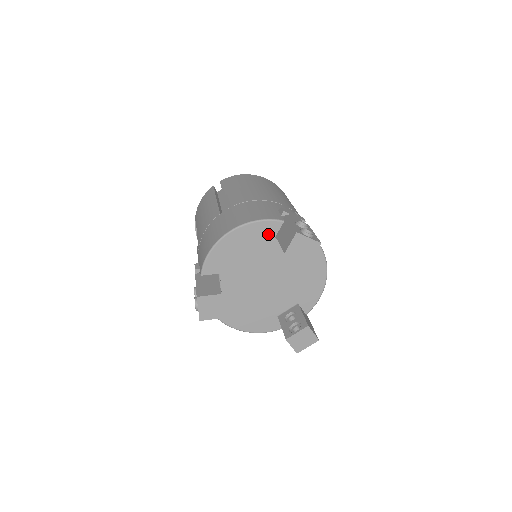
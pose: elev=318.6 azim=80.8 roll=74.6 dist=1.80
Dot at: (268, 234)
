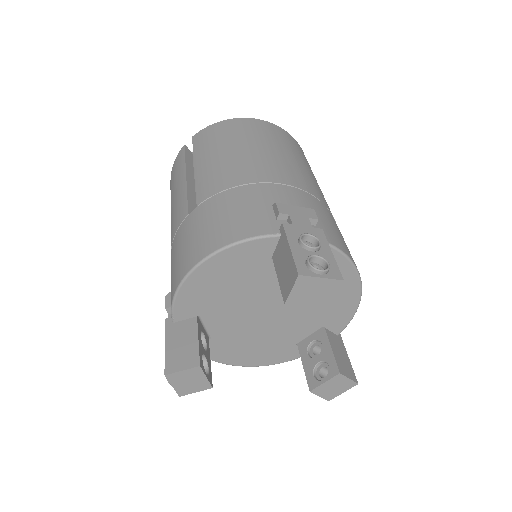
Dot at: (259, 256)
